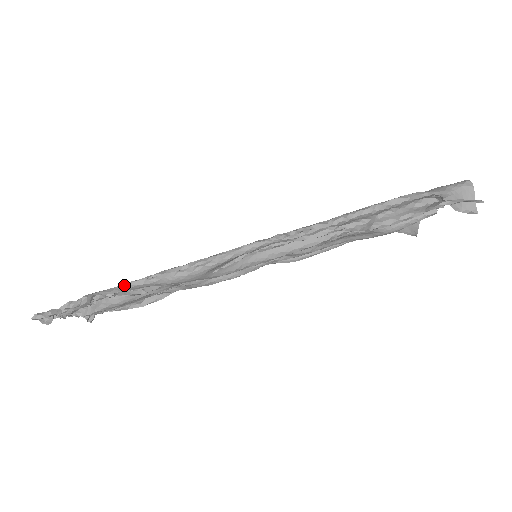
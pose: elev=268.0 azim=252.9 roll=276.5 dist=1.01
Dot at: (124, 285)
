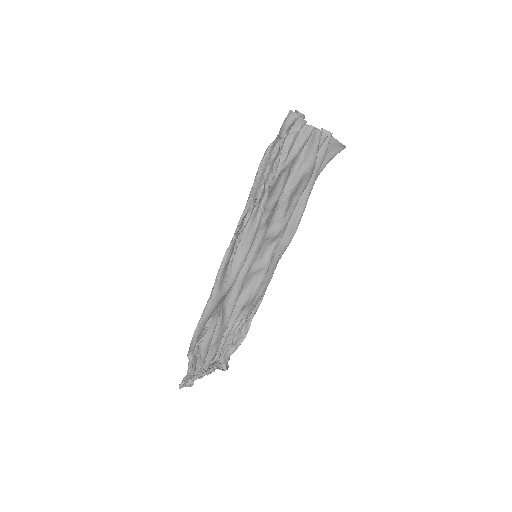
Dot at: (194, 333)
